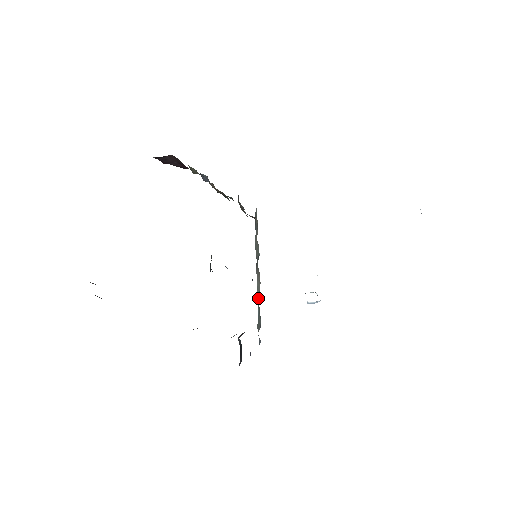
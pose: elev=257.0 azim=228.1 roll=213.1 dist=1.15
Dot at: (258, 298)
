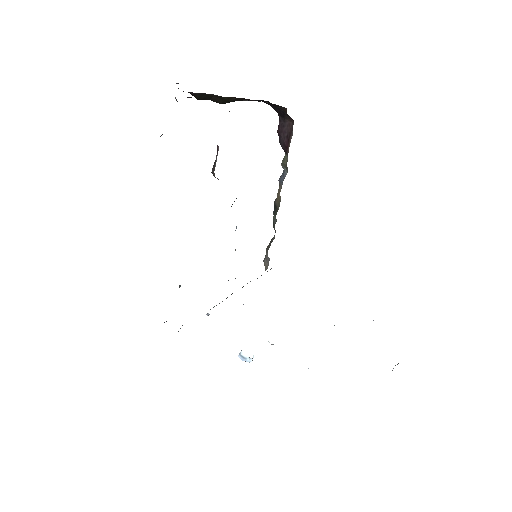
Dot at: occluded
